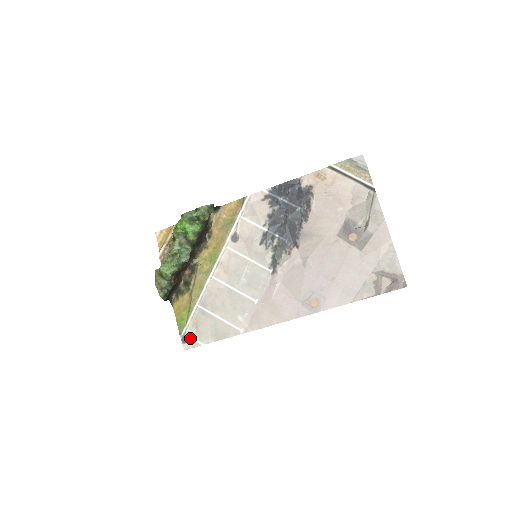
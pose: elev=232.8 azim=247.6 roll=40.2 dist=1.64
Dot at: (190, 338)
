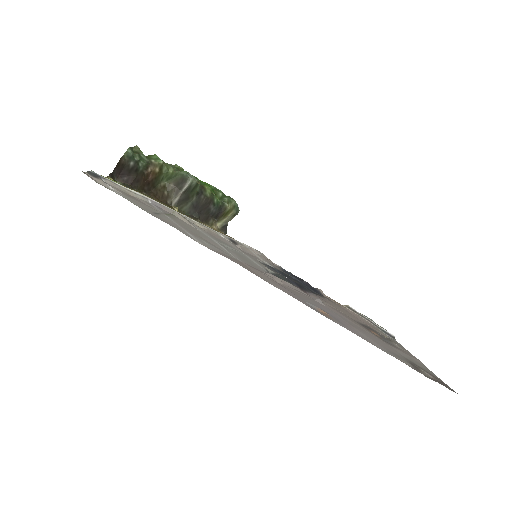
Dot at: (105, 183)
